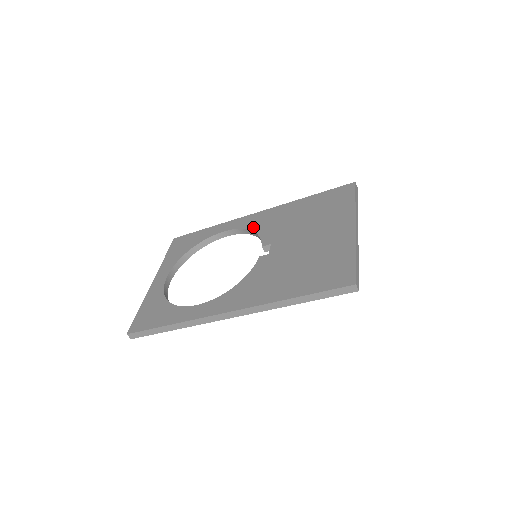
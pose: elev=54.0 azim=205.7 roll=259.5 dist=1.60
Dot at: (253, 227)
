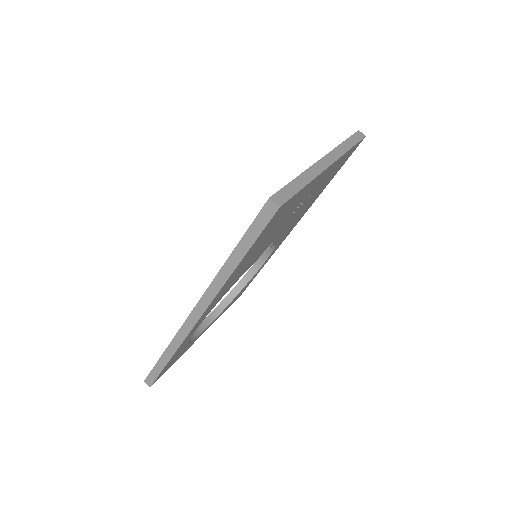
Dot at: occluded
